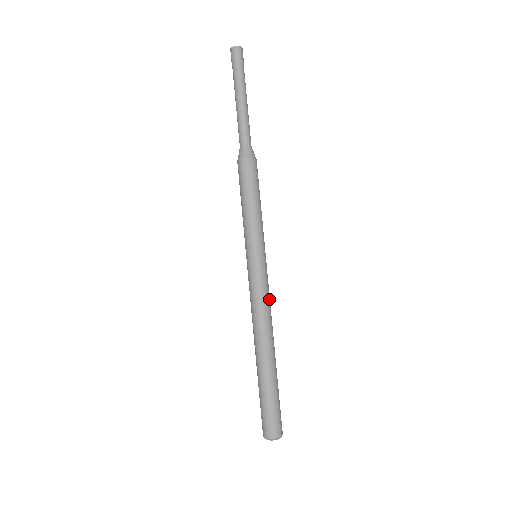
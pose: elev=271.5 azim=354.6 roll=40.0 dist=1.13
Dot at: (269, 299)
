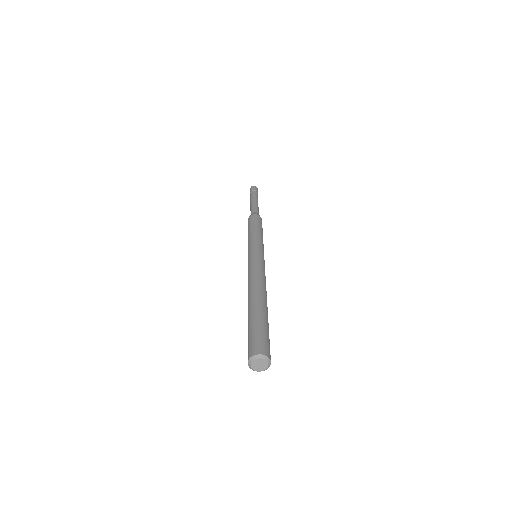
Dot at: occluded
